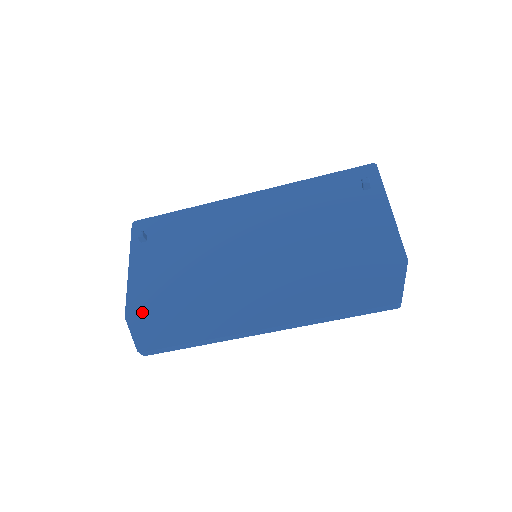
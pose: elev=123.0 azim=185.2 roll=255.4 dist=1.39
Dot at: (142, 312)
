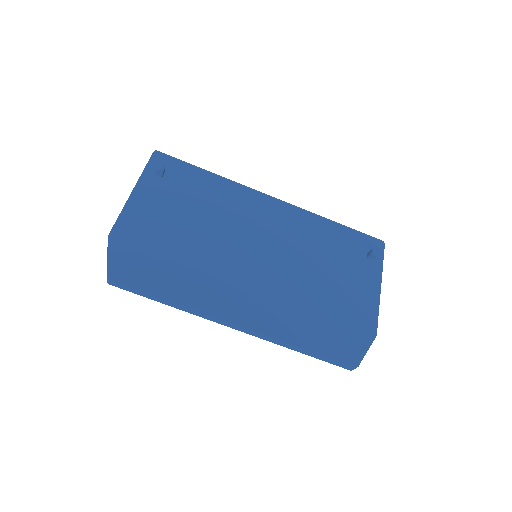
Dot at: (128, 242)
